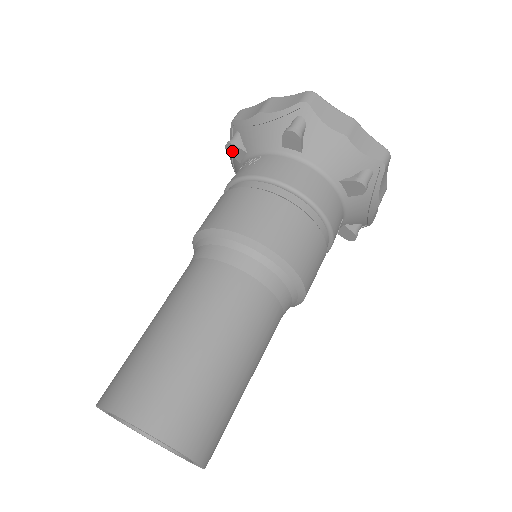
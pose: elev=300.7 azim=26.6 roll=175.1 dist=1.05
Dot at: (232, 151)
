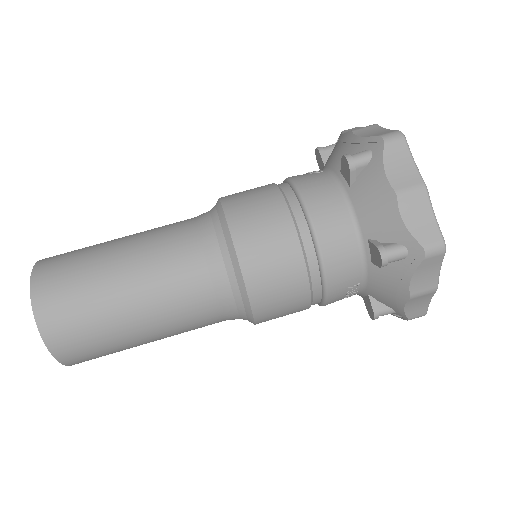
Dot at: (318, 158)
